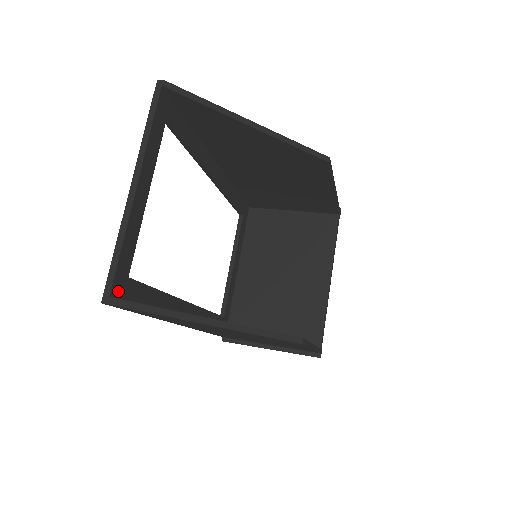
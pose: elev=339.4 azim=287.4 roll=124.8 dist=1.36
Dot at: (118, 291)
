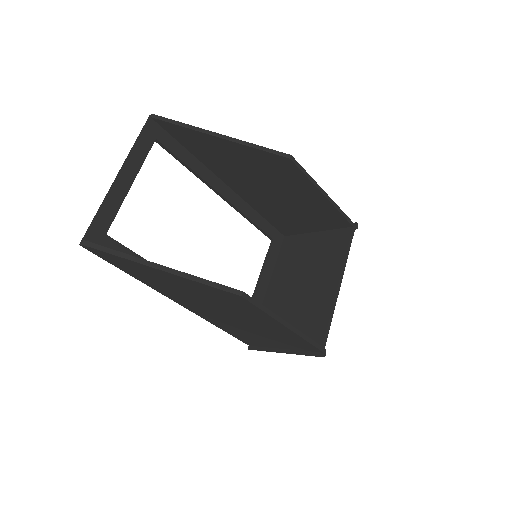
Dot at: (94, 240)
